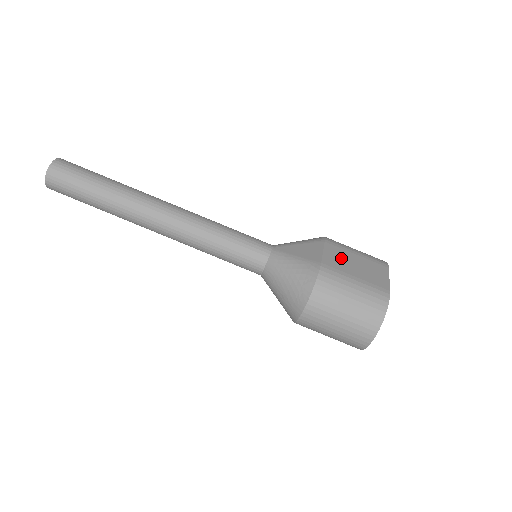
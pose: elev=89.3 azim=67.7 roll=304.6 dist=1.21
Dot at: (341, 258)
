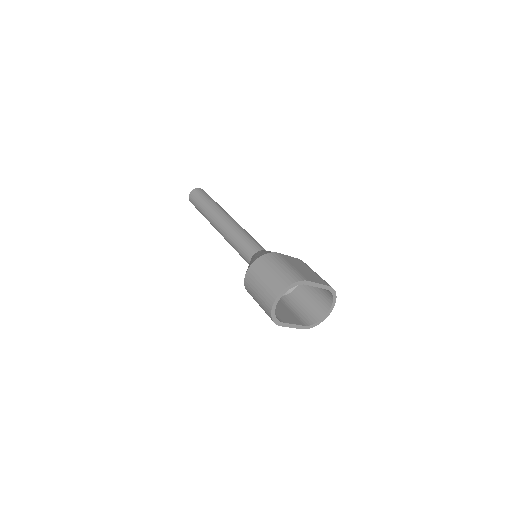
Dot at: (297, 263)
